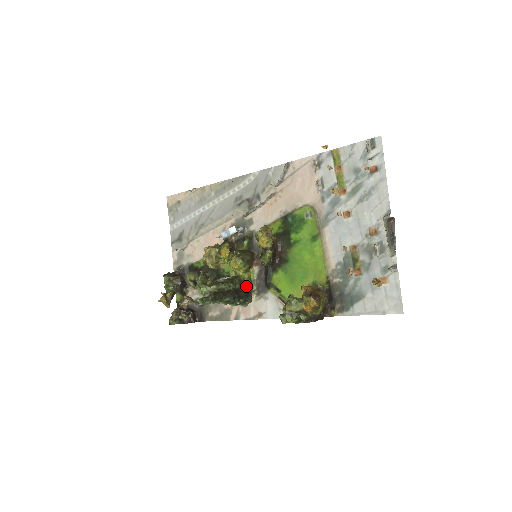
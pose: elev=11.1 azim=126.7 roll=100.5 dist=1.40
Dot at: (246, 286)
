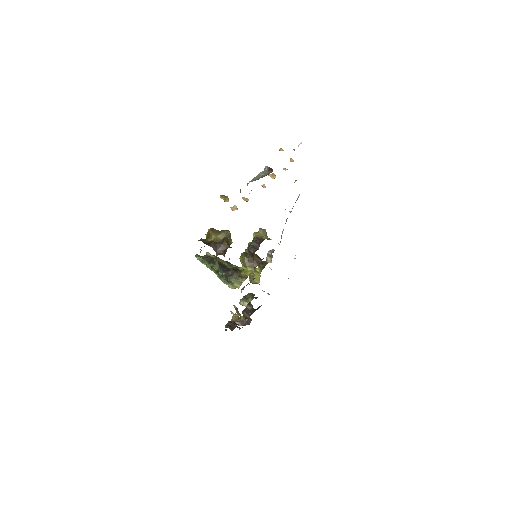
Dot at: (235, 270)
